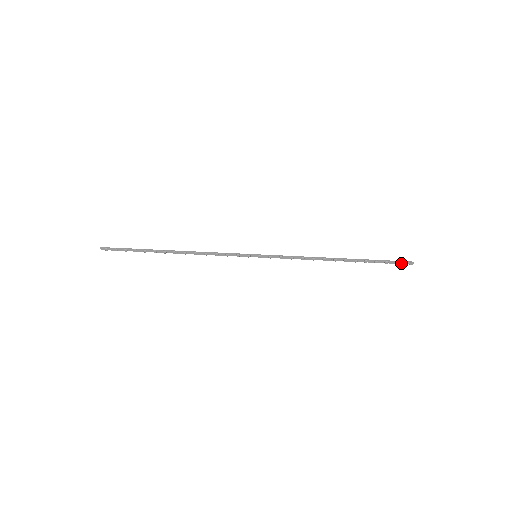
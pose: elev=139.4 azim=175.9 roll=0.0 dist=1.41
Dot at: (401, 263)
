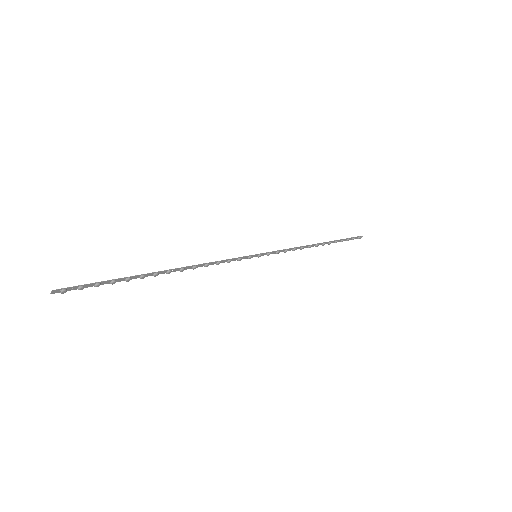
Dot at: (355, 238)
